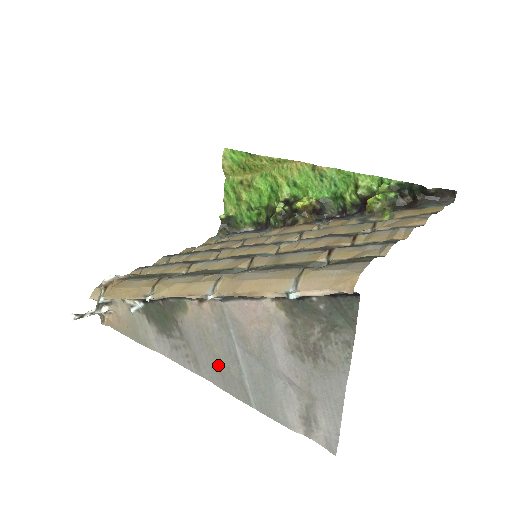
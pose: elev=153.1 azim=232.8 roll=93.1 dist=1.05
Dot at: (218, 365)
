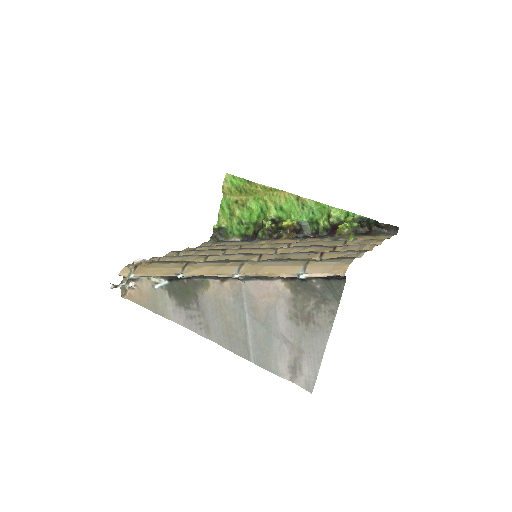
Dot at: (228, 330)
